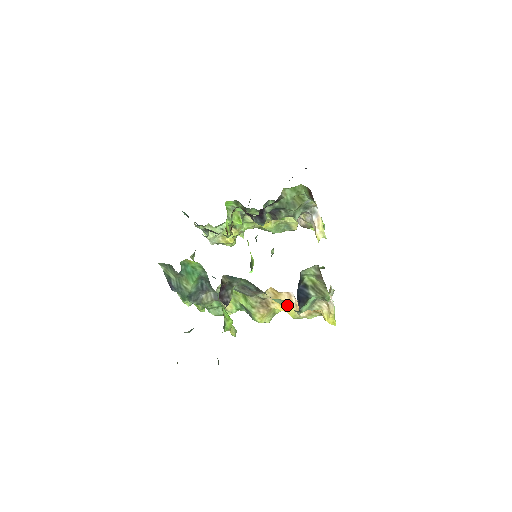
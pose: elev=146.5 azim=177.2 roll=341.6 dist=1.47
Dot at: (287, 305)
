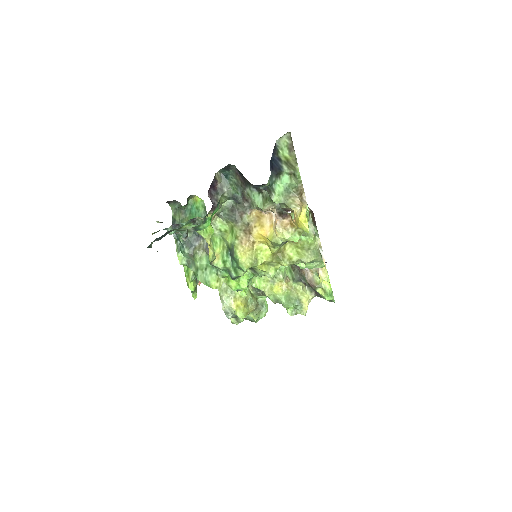
Dot at: (267, 227)
